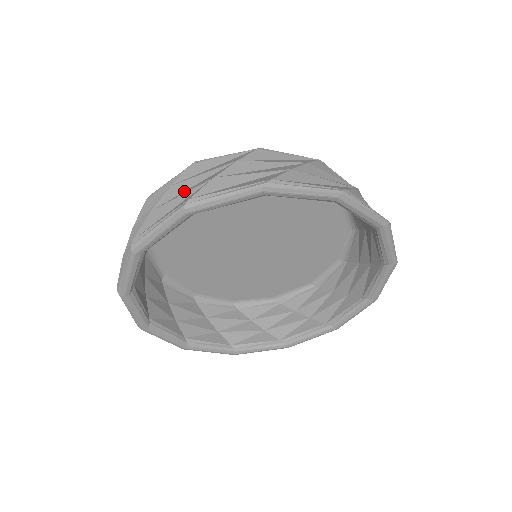
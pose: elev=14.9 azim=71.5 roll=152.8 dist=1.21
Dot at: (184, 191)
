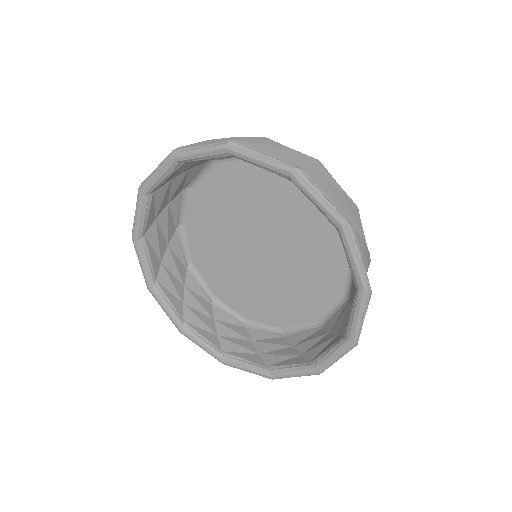
Dot at: (298, 163)
